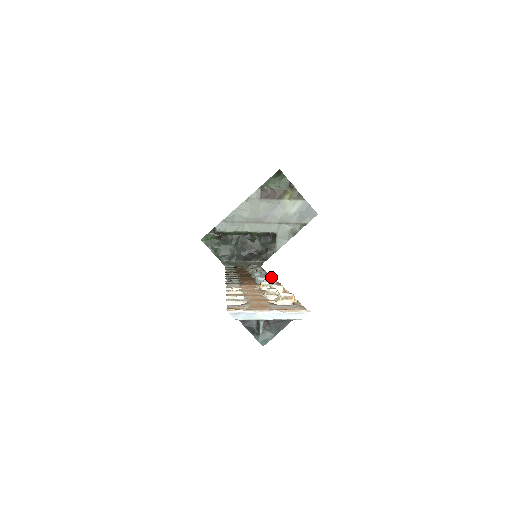
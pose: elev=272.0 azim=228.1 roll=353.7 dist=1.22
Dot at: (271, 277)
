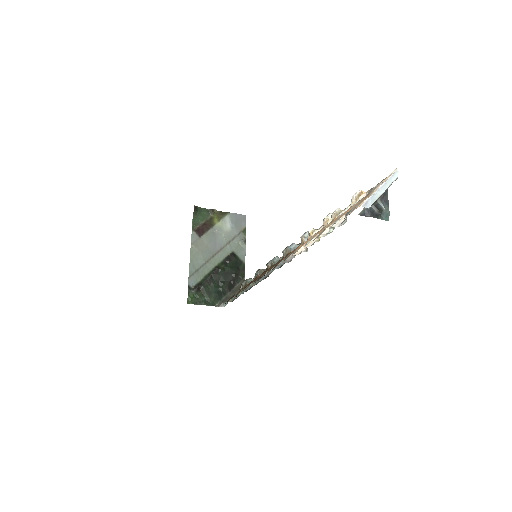
Dot at: occluded
